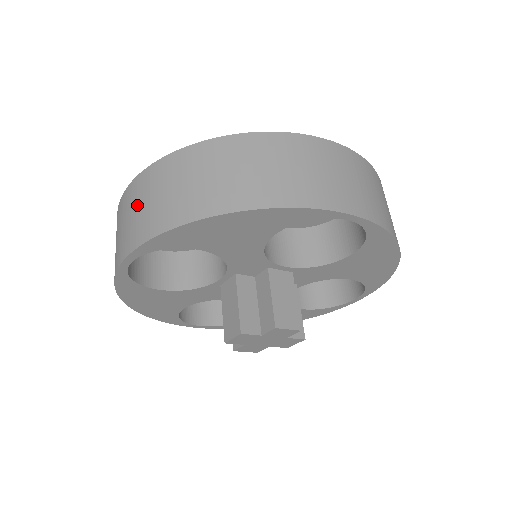
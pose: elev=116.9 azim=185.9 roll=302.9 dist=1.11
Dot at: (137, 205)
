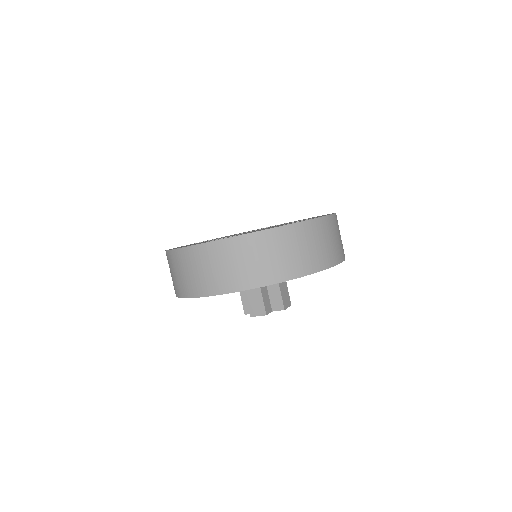
Dot at: (228, 262)
